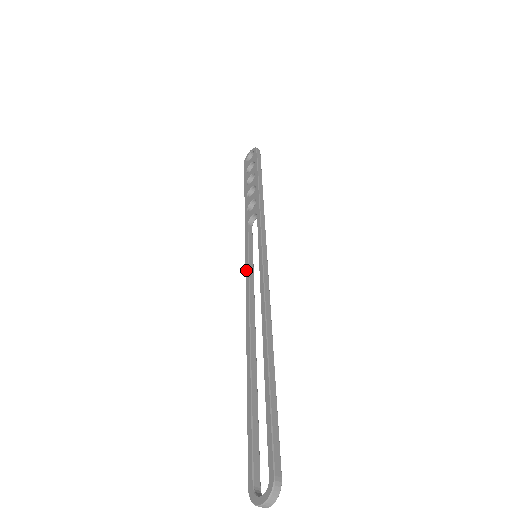
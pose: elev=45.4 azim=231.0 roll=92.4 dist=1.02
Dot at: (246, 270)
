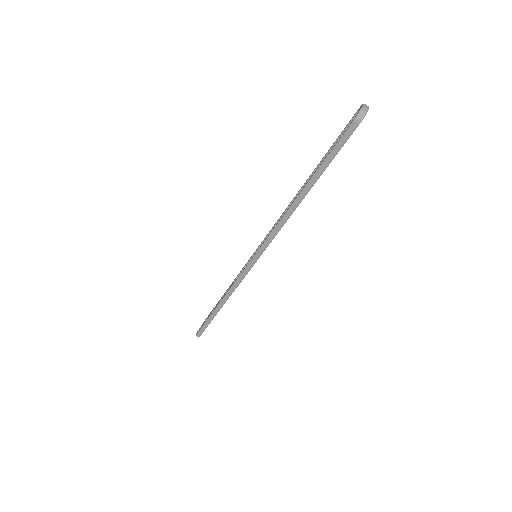
Dot at: (255, 253)
